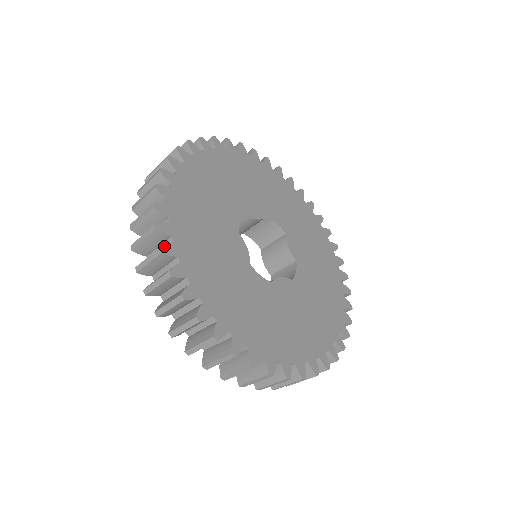
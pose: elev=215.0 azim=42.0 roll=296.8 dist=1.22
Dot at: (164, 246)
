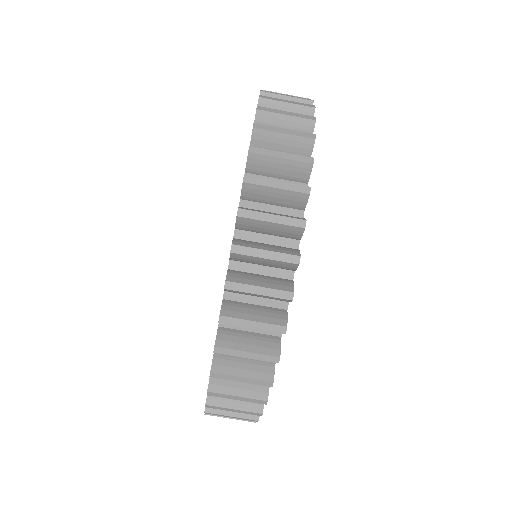
Dot at: (314, 138)
